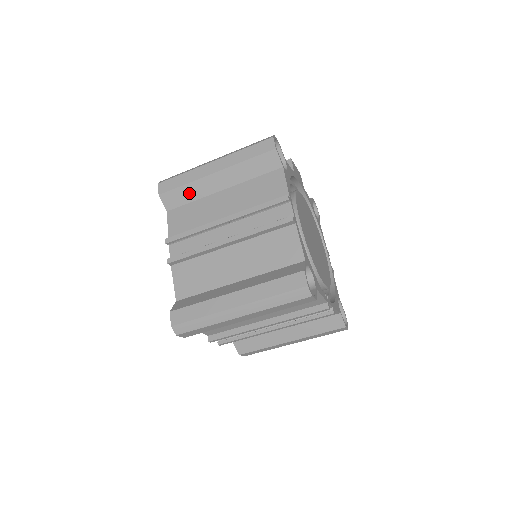
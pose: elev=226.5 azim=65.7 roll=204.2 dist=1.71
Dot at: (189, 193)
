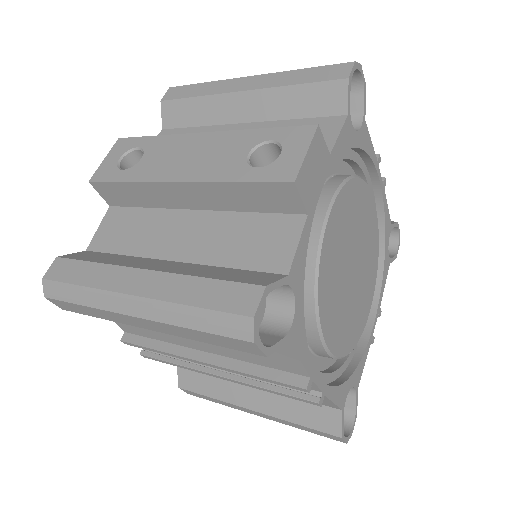
Dot at: occluded
